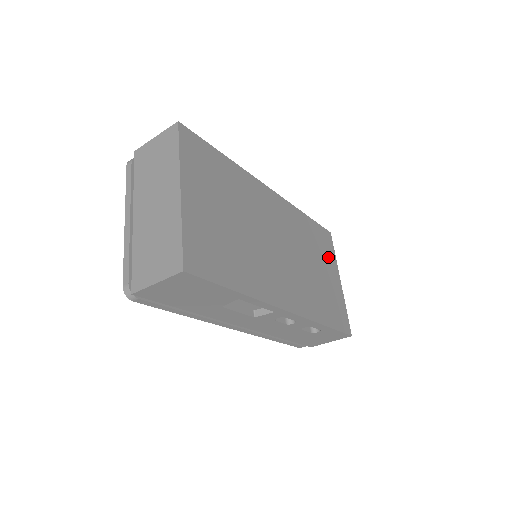
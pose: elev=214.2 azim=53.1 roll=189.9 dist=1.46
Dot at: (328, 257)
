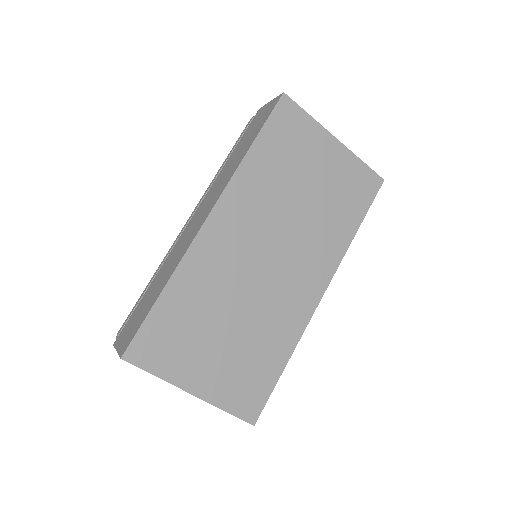
Dot at: (306, 141)
